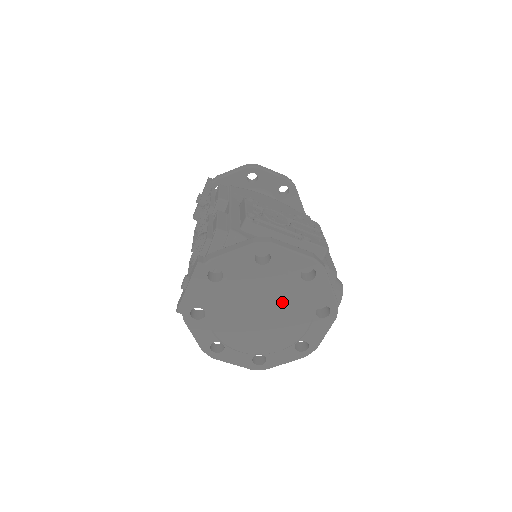
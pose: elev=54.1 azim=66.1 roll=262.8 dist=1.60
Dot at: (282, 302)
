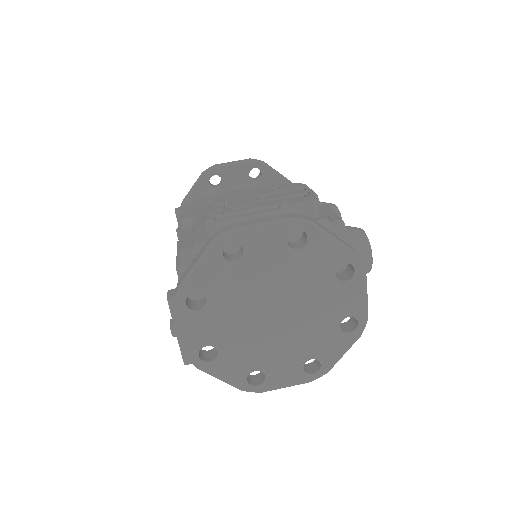
Dot at: (289, 288)
